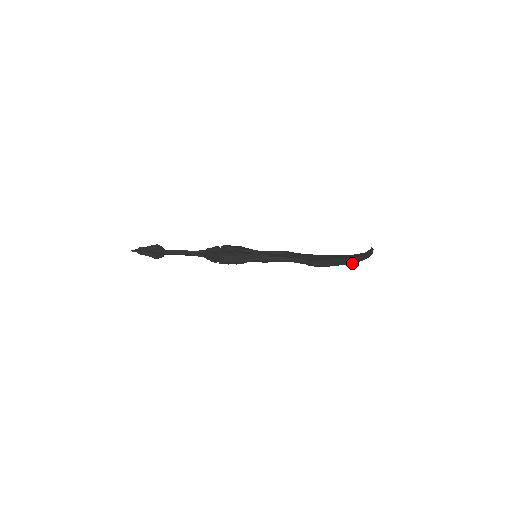
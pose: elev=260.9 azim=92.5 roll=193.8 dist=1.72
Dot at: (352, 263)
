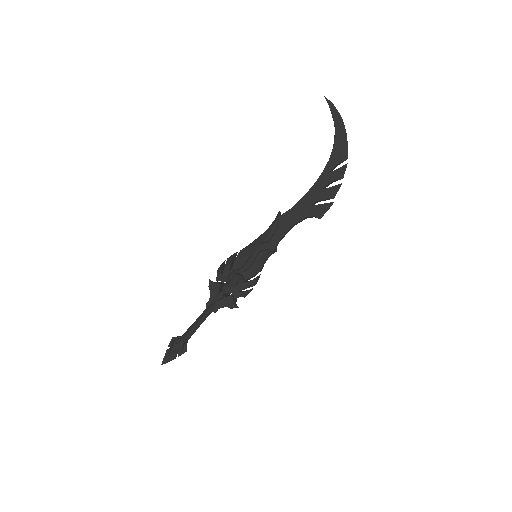
Dot at: (345, 169)
